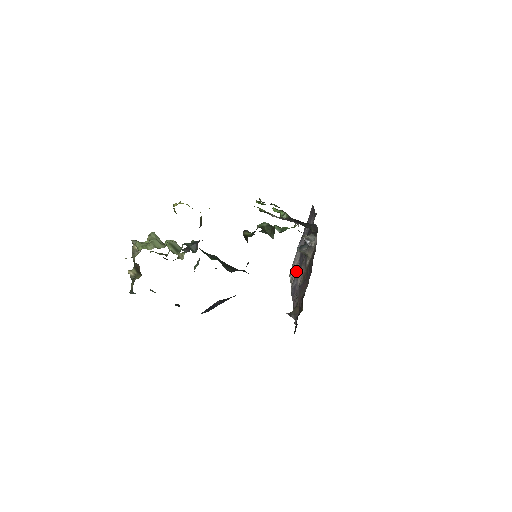
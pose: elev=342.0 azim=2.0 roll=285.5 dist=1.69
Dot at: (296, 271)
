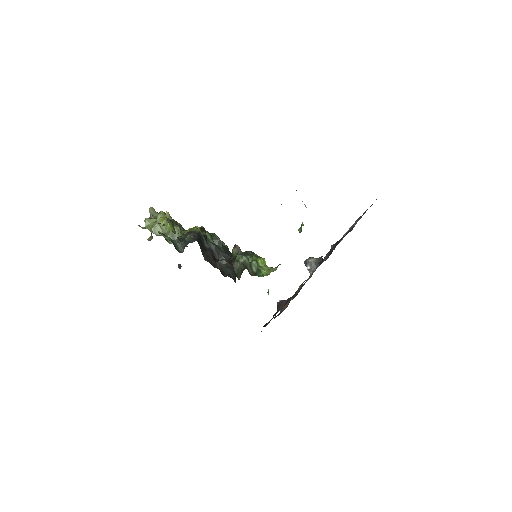
Dot at: occluded
